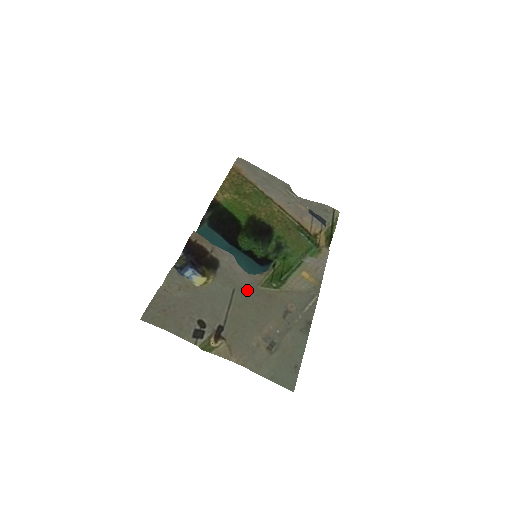
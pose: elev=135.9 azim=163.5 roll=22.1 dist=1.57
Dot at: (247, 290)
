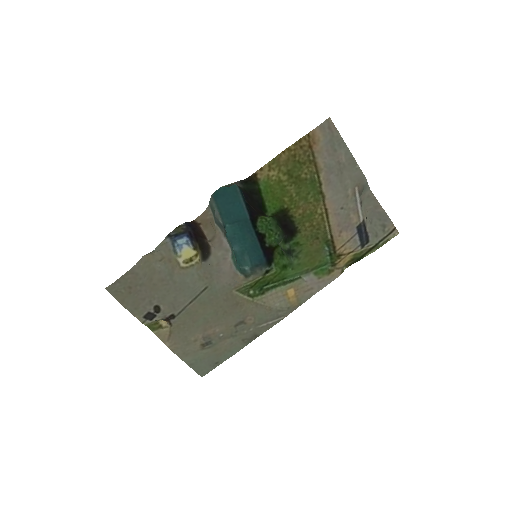
Dot at: (219, 292)
